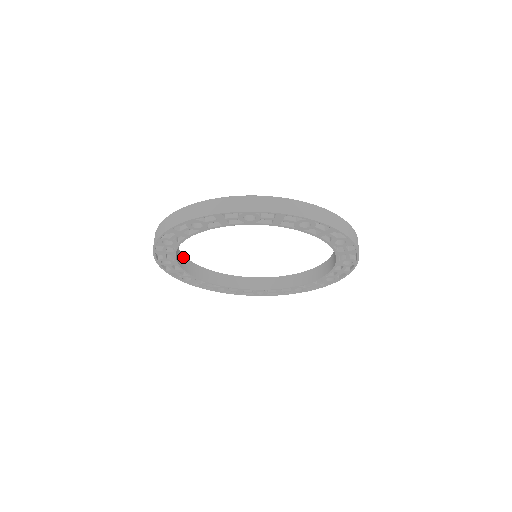
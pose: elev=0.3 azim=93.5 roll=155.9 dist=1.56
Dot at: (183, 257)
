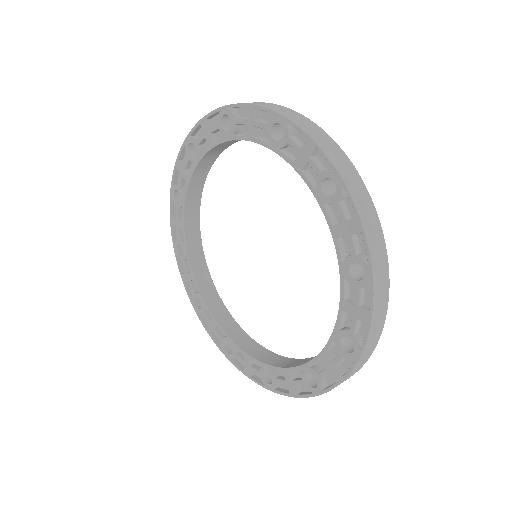
Dot at: (224, 310)
